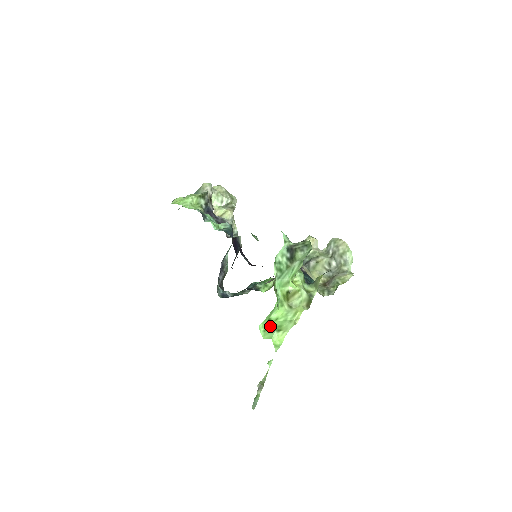
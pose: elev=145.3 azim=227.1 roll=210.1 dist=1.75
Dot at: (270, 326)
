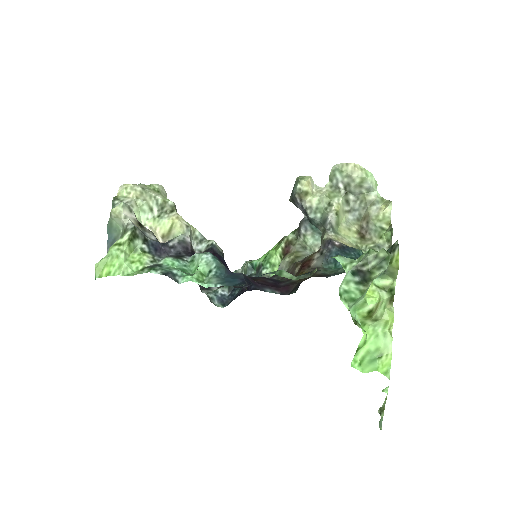
Dot at: (364, 356)
